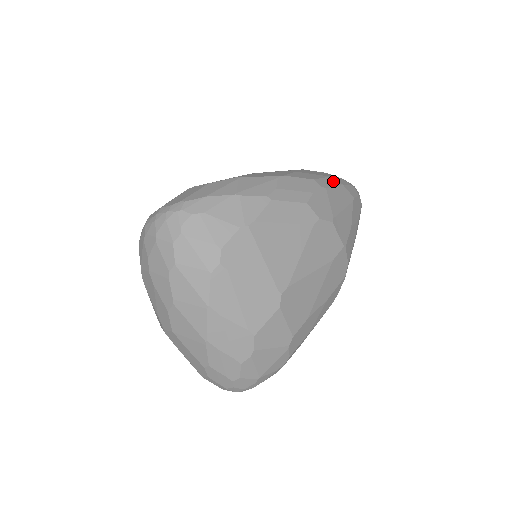
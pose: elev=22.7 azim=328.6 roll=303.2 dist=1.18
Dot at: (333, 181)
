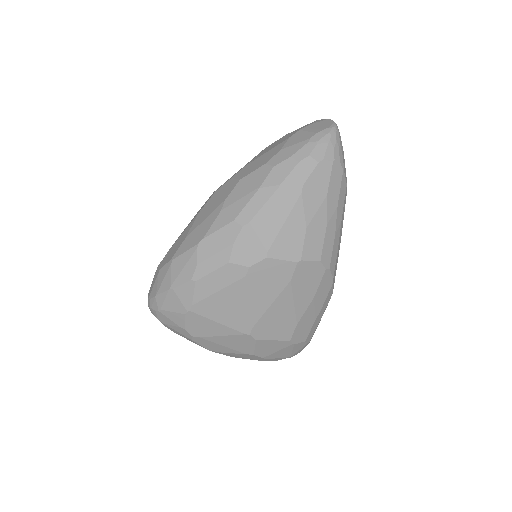
Dot at: (264, 193)
